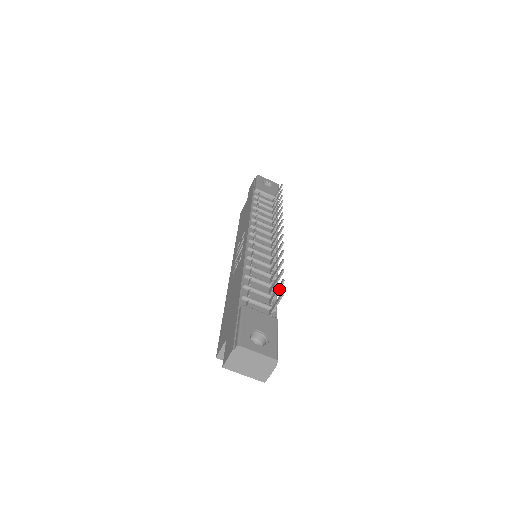
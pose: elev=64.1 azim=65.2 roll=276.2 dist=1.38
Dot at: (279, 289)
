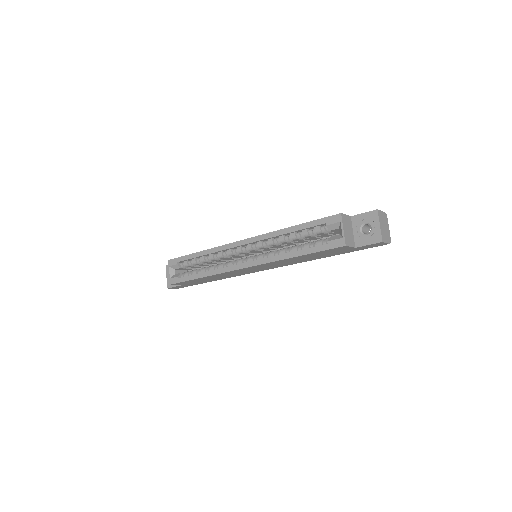
Dot at: occluded
